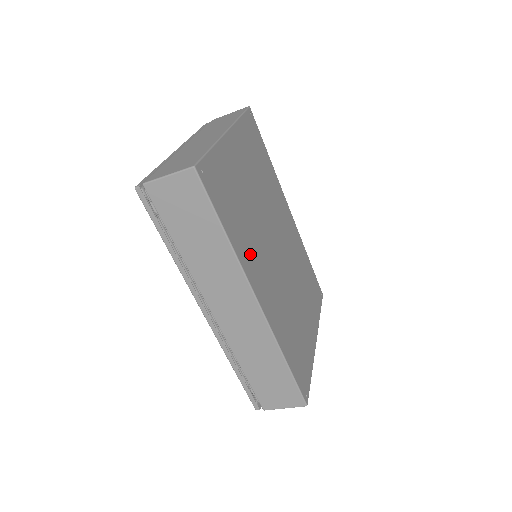
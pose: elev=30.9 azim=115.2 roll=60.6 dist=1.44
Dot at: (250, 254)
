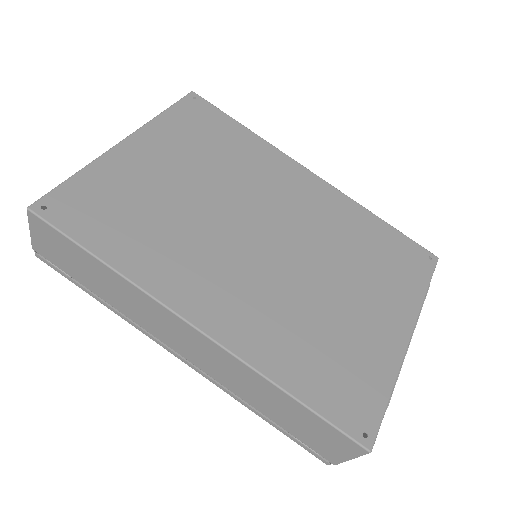
Dot at: (173, 267)
